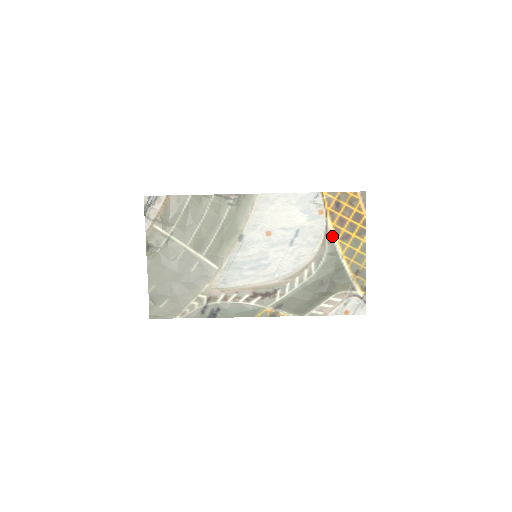
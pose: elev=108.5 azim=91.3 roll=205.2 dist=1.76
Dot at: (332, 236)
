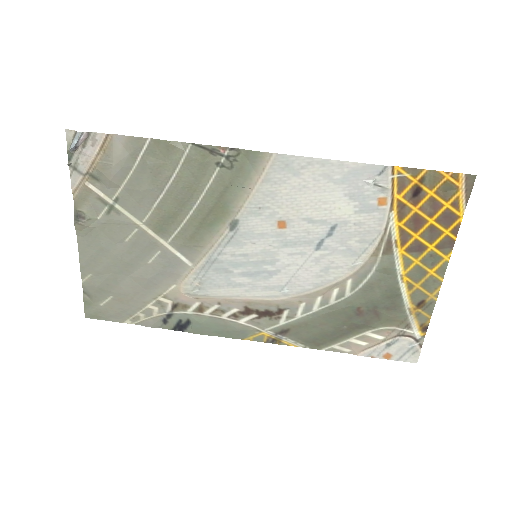
Dot at: (393, 243)
